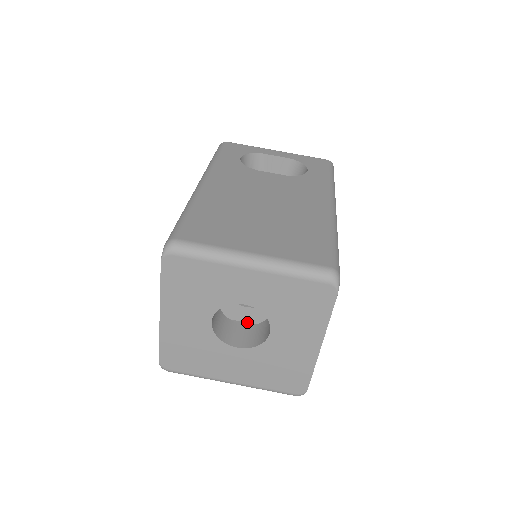
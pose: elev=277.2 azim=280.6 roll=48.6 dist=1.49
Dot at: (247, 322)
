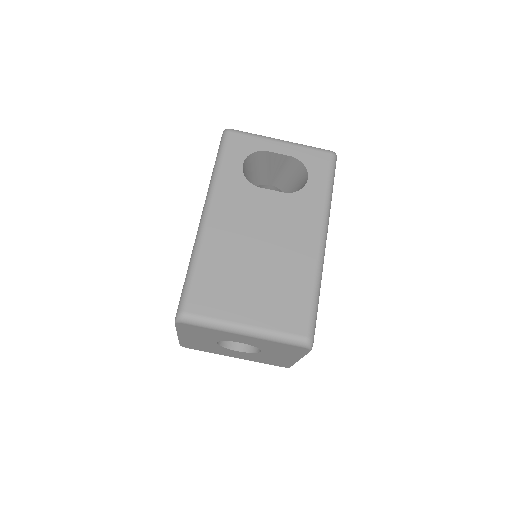
Dot at: occluded
